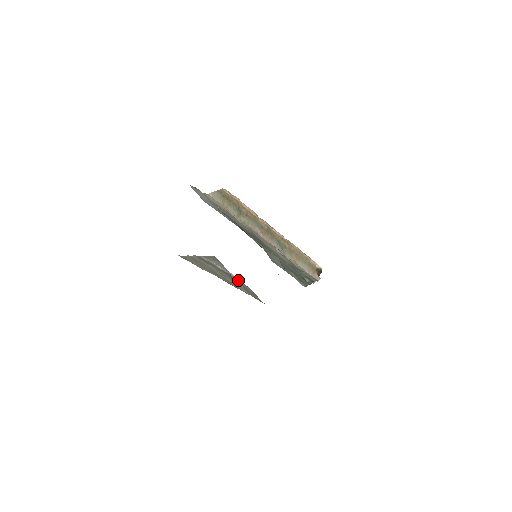
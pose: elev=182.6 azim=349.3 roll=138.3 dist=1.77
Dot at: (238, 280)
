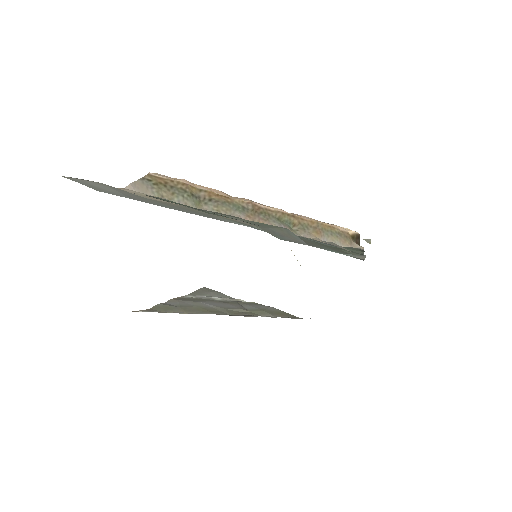
Dot at: (252, 304)
